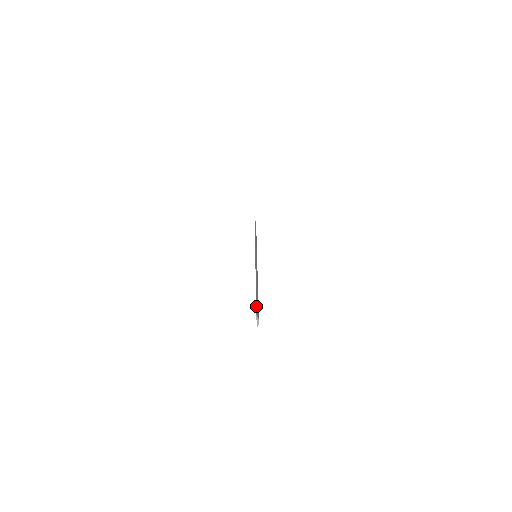
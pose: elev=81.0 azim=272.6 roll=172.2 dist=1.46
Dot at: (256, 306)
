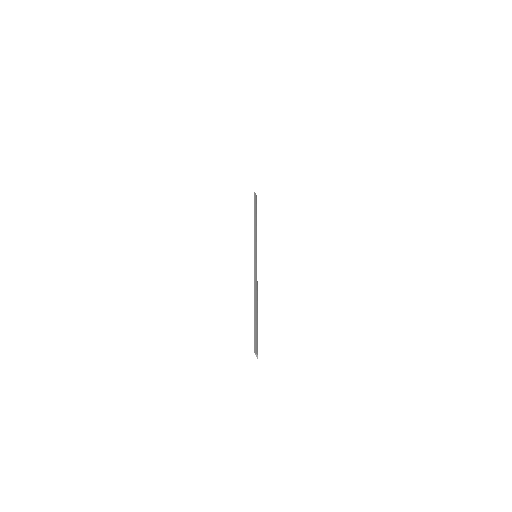
Dot at: (254, 340)
